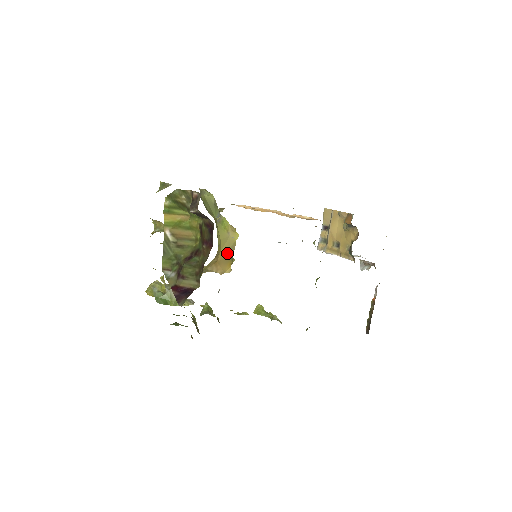
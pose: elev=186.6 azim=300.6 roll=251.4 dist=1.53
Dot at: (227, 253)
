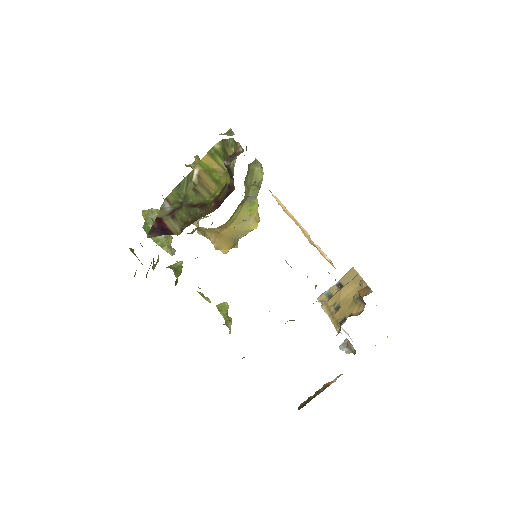
Dot at: (234, 233)
